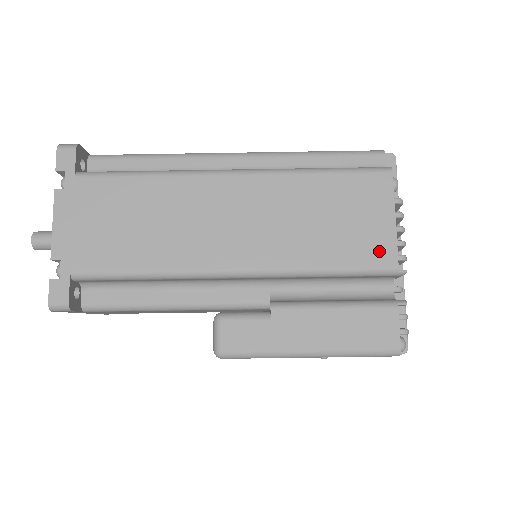
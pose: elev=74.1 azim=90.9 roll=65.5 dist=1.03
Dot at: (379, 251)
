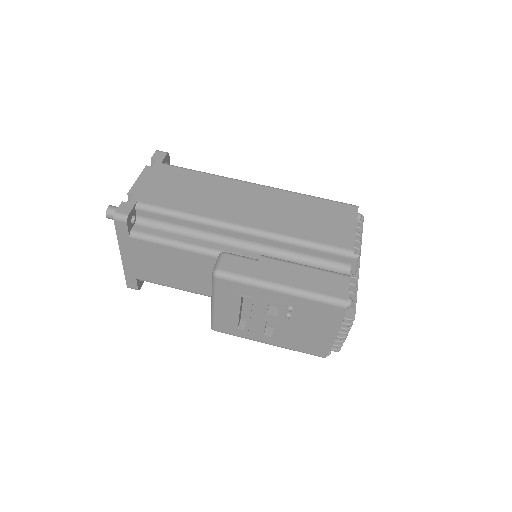
Dot at: (342, 240)
